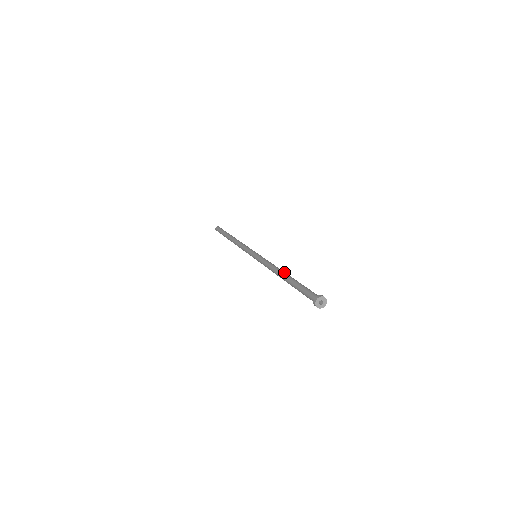
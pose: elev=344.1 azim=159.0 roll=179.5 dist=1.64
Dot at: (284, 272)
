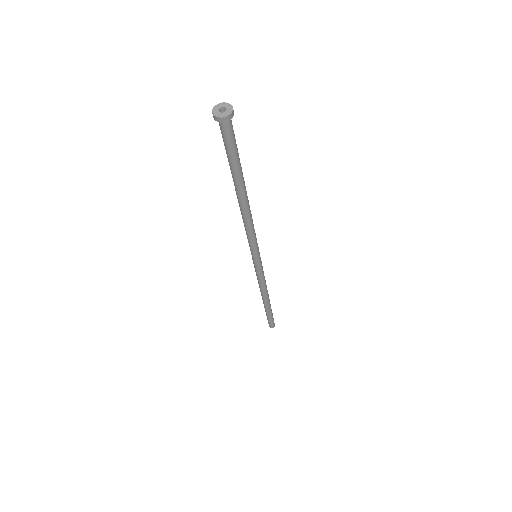
Dot at: occluded
